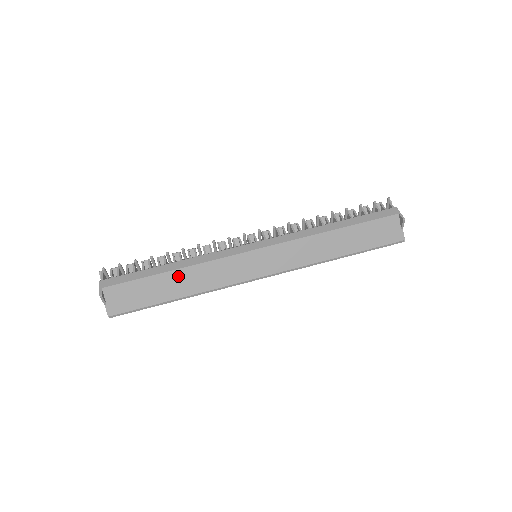
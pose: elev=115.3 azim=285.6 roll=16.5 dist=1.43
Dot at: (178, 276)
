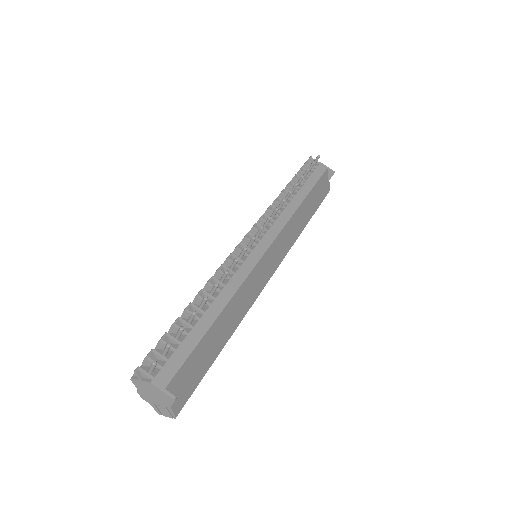
Dot at: (223, 319)
